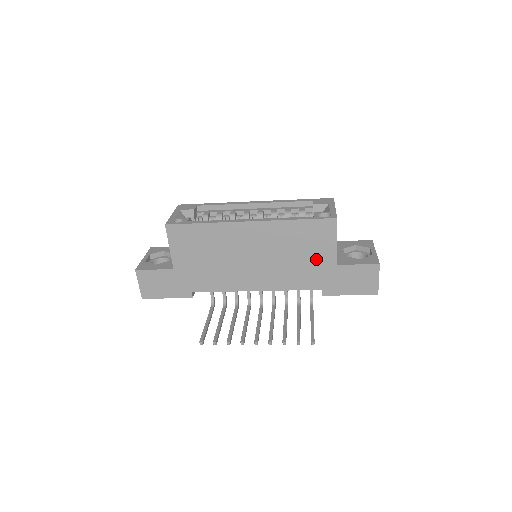
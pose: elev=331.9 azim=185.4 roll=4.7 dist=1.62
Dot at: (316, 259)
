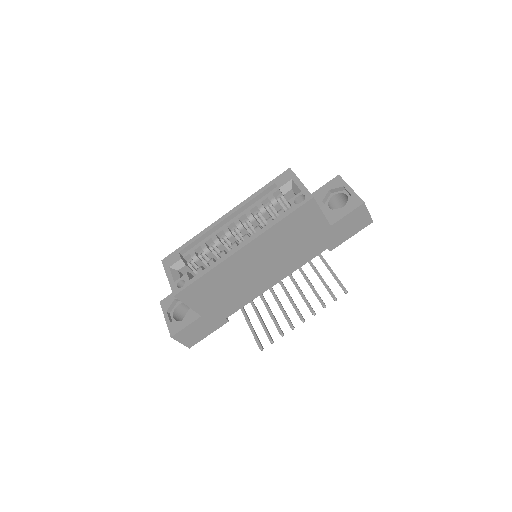
Dot at: (312, 234)
